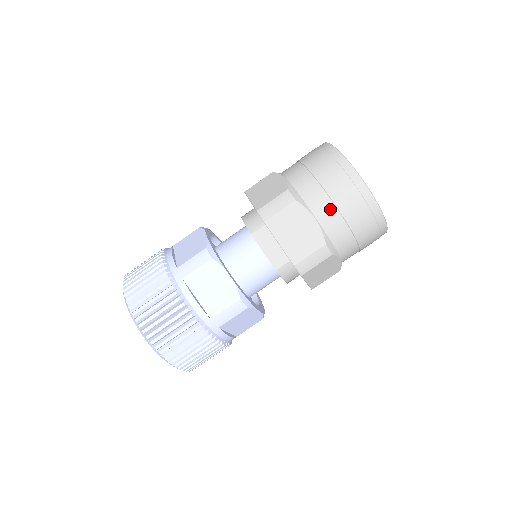
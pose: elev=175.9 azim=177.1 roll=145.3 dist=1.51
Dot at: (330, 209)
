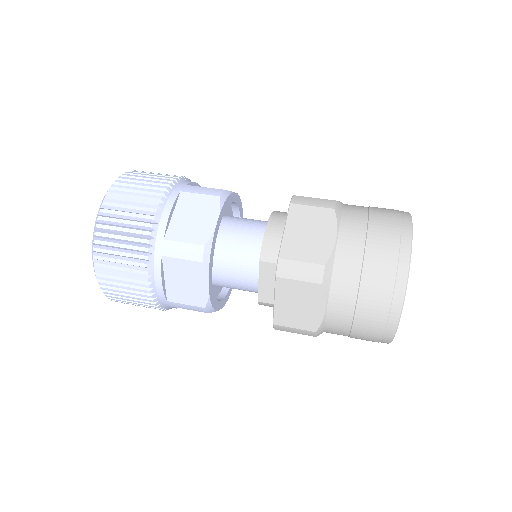
Dot at: (347, 313)
